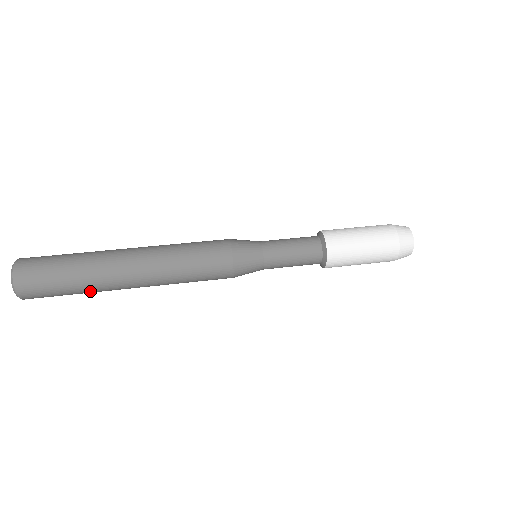
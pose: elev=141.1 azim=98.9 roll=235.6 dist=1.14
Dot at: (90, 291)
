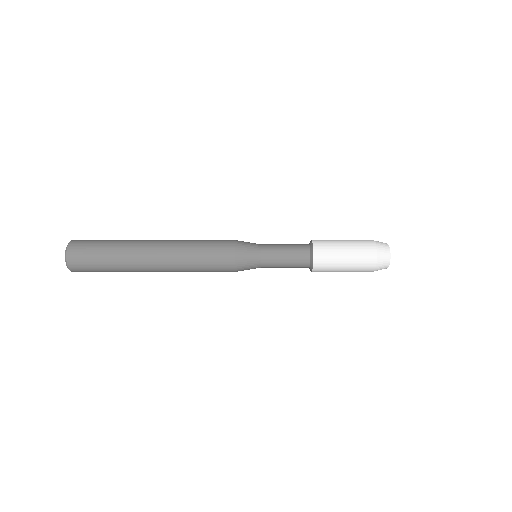
Dot at: (119, 257)
